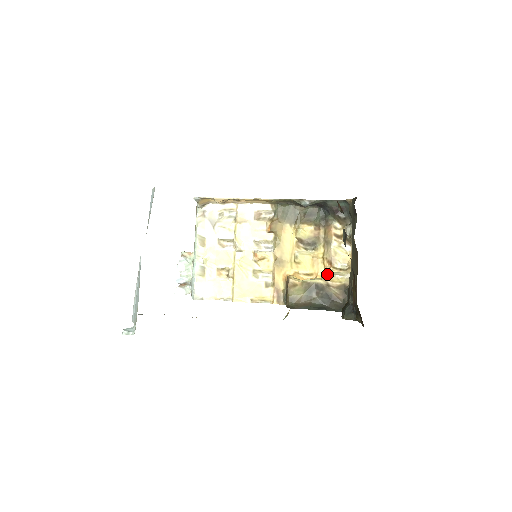
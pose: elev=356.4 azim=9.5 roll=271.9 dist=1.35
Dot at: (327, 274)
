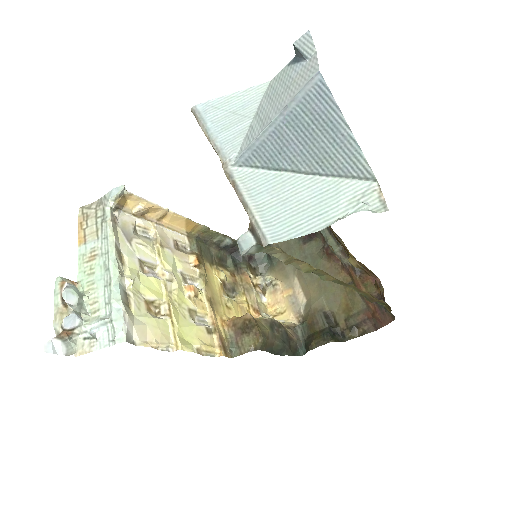
Dot at: occluded
